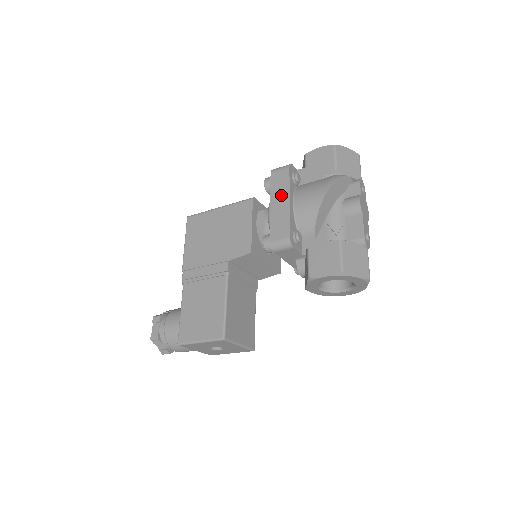
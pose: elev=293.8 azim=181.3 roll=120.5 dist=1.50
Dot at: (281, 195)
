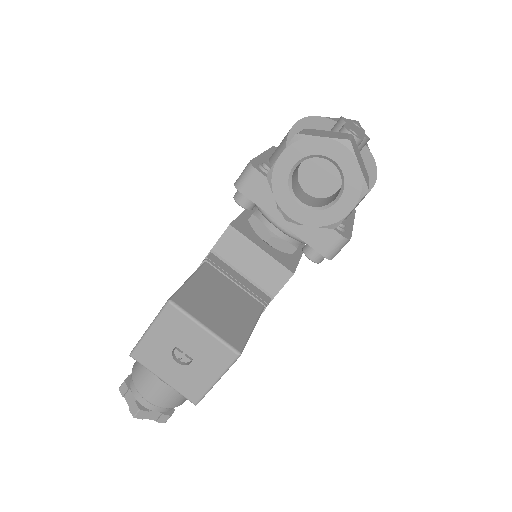
Dot at: occluded
